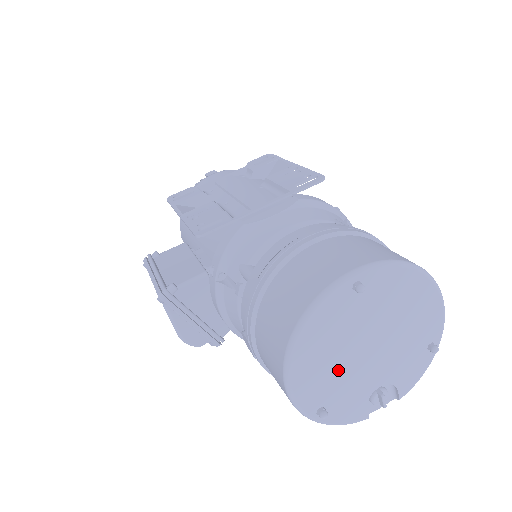
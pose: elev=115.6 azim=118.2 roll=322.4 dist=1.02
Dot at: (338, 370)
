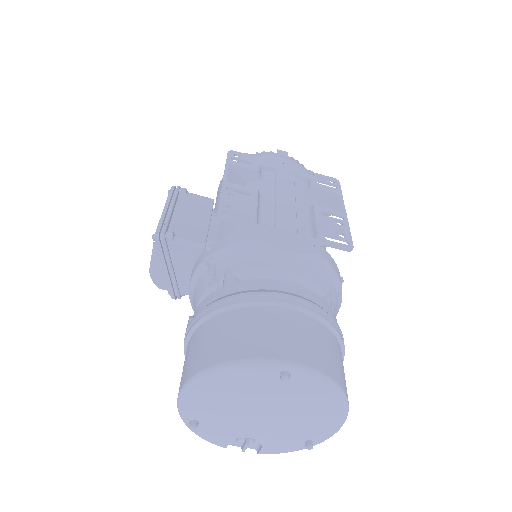
Dot at: (227, 409)
